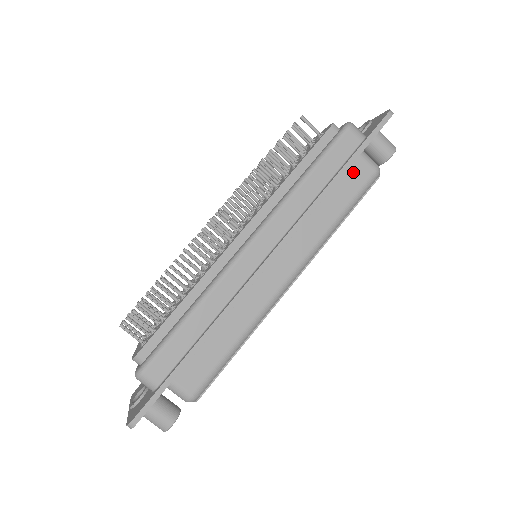
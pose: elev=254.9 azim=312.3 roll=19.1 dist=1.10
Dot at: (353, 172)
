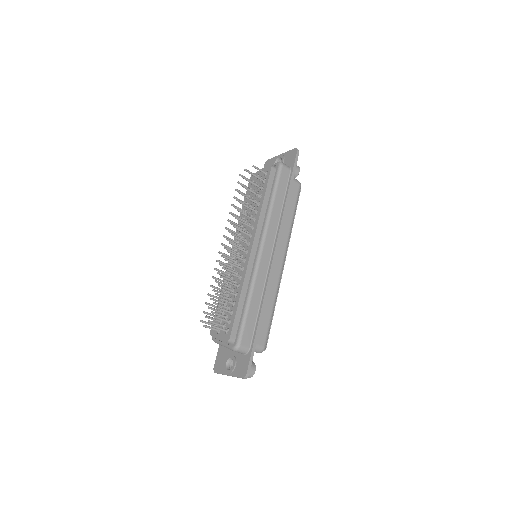
Dot at: occluded
